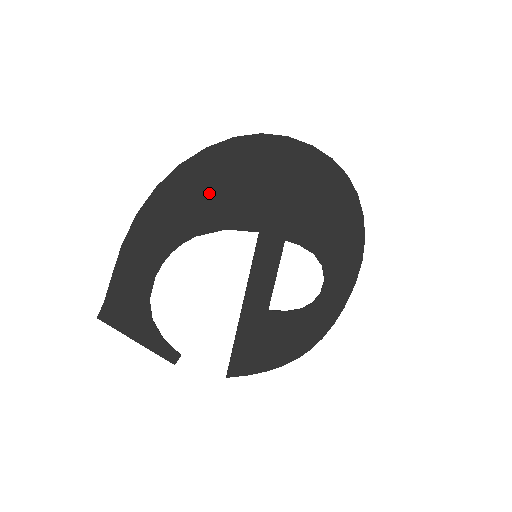
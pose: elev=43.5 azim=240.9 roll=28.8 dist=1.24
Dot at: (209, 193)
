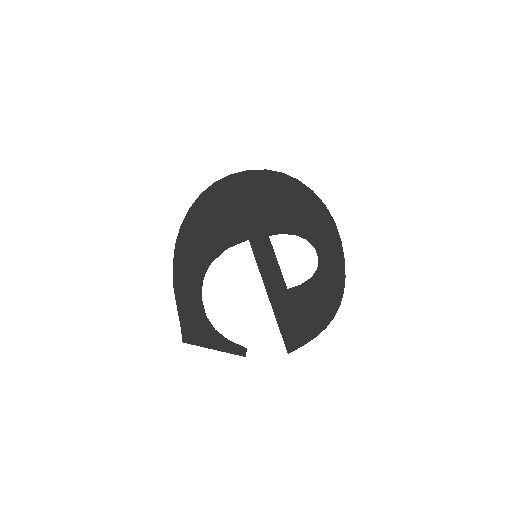
Dot at: (205, 233)
